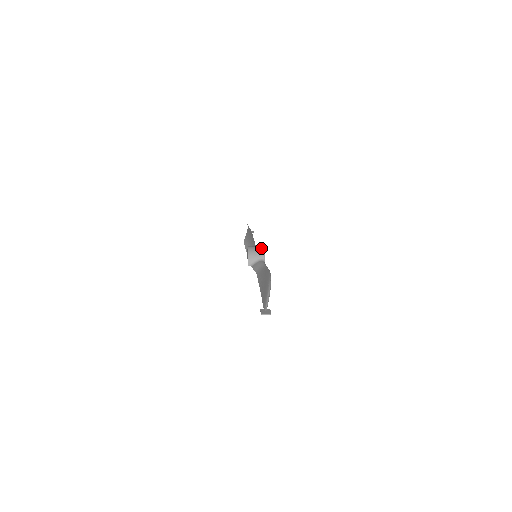
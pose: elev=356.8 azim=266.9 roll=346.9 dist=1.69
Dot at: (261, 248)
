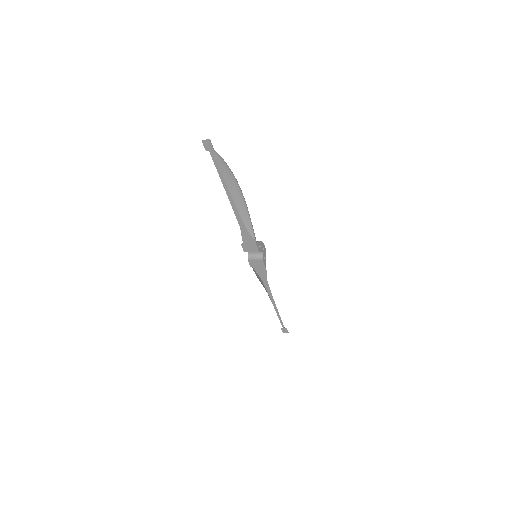
Dot at: occluded
